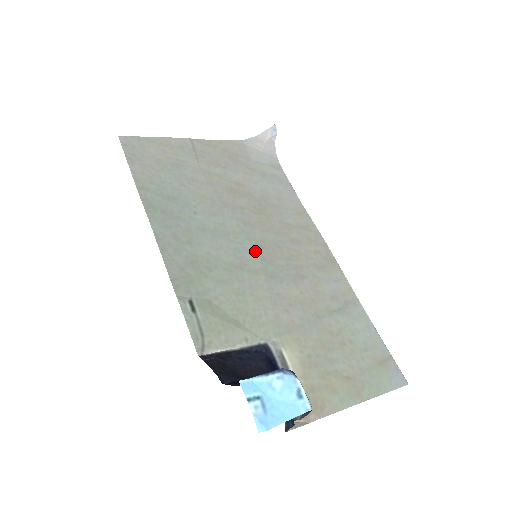
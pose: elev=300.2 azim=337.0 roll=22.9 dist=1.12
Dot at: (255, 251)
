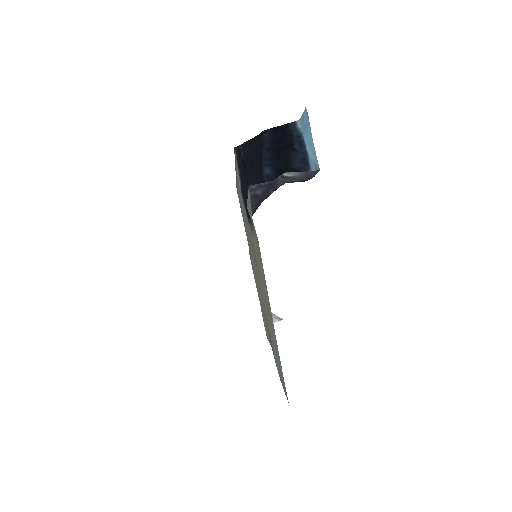
Dot at: occluded
